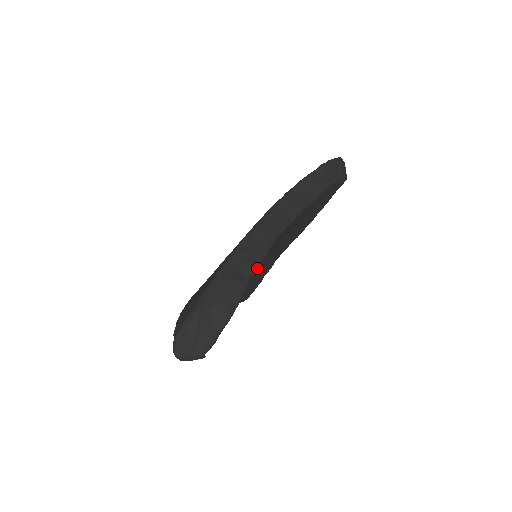
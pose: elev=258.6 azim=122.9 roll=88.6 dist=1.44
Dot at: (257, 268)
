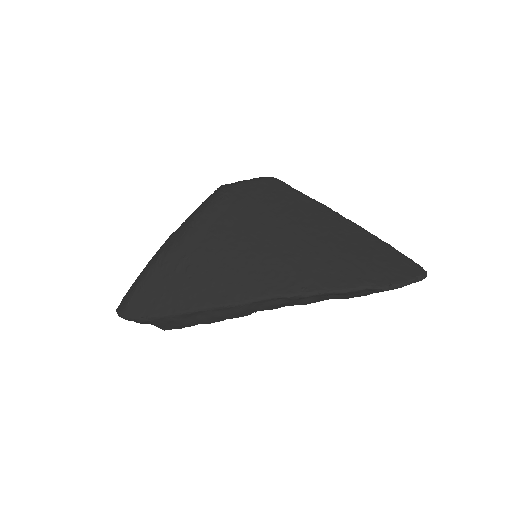
Dot at: (211, 322)
